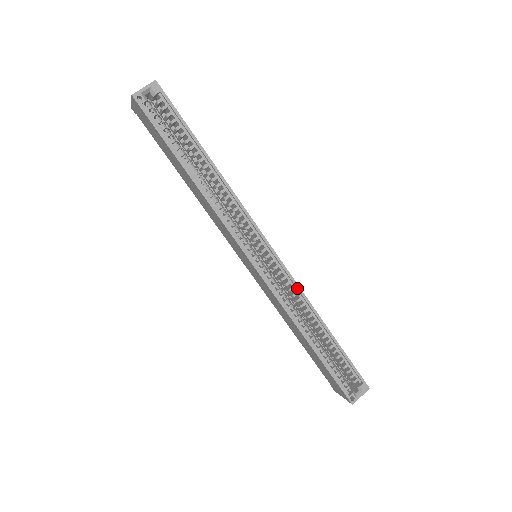
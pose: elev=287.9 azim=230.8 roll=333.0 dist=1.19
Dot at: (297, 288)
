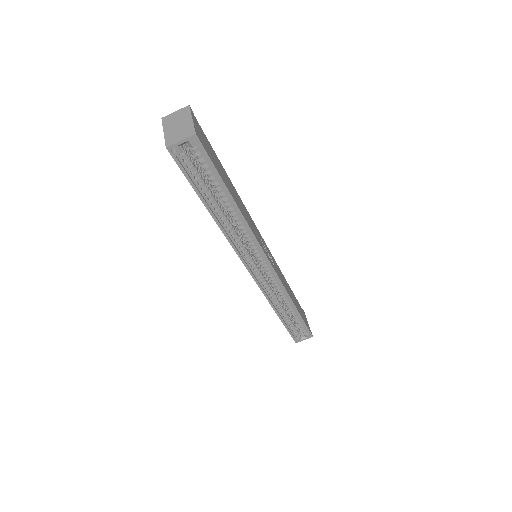
Dot at: (282, 288)
